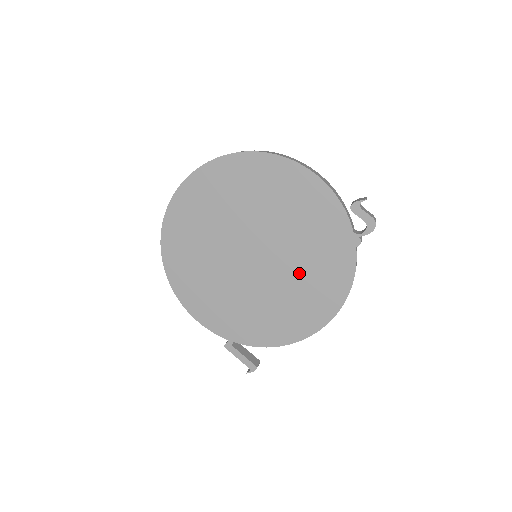
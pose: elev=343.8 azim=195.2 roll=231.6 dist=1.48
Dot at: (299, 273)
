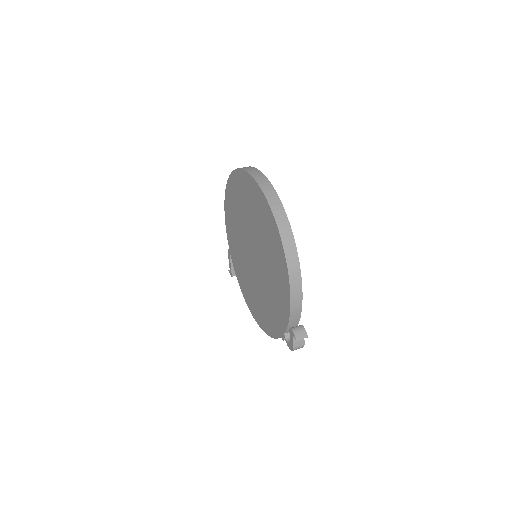
Dot at: (261, 295)
